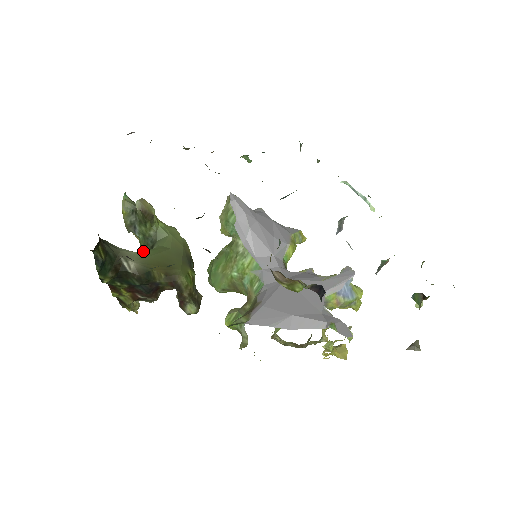
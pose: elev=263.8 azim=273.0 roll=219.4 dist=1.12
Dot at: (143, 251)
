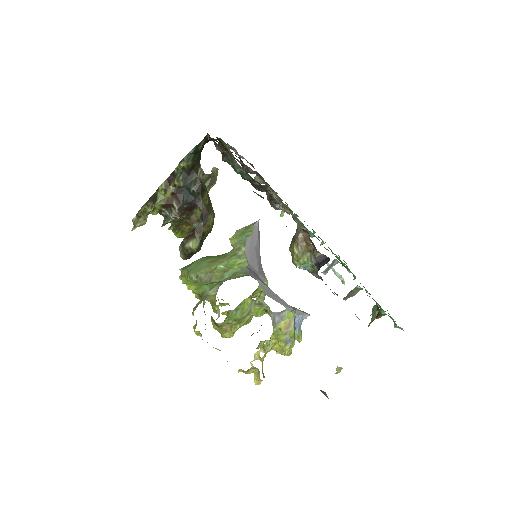
Dot at: occluded
